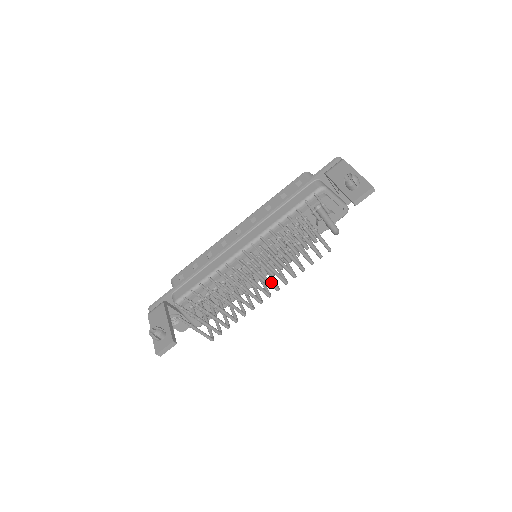
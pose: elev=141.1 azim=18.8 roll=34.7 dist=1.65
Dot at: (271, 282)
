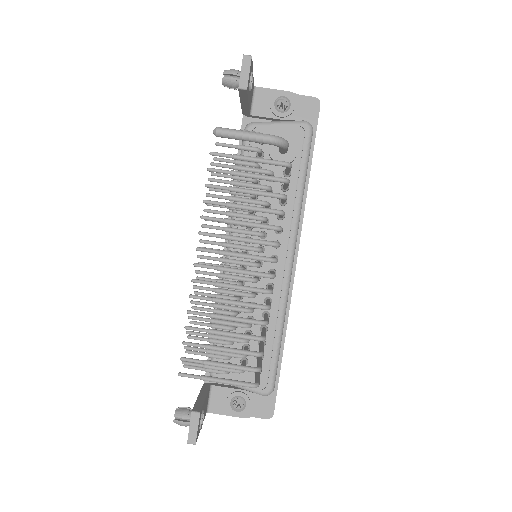
Dot at: (250, 255)
